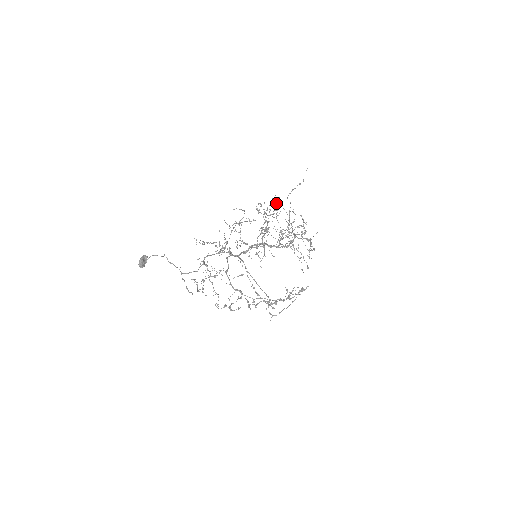
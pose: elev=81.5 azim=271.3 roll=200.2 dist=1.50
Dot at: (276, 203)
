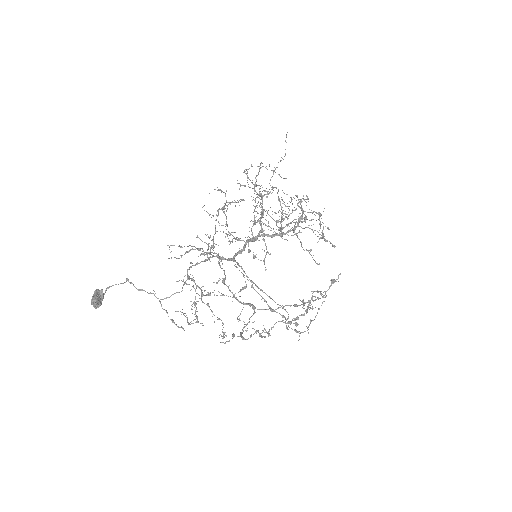
Dot at: occluded
